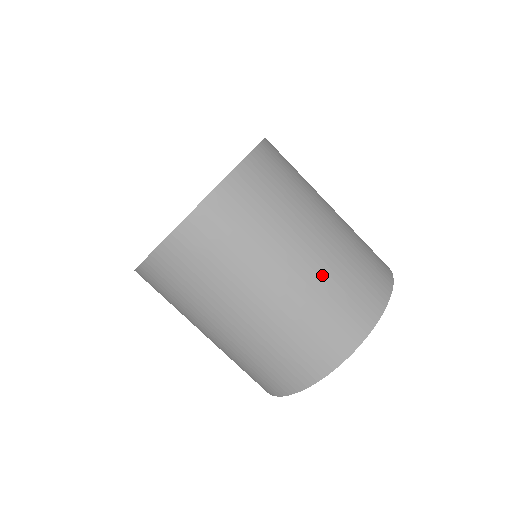
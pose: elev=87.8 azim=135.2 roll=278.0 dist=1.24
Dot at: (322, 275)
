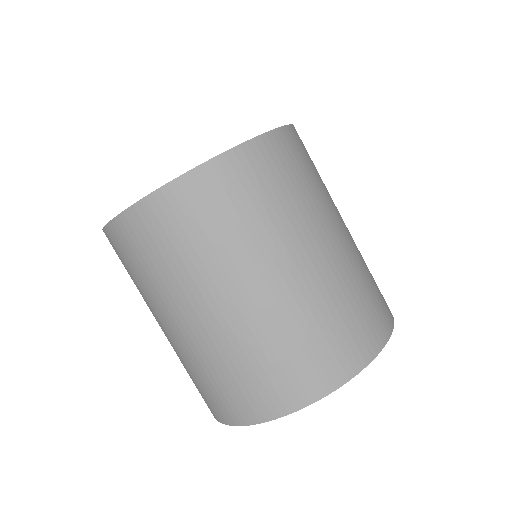
Dot at: (300, 303)
